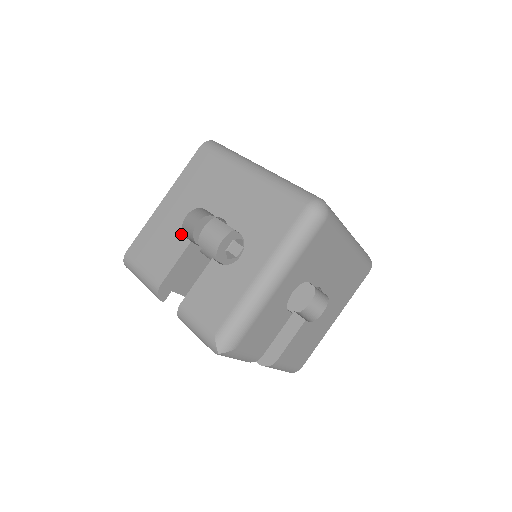
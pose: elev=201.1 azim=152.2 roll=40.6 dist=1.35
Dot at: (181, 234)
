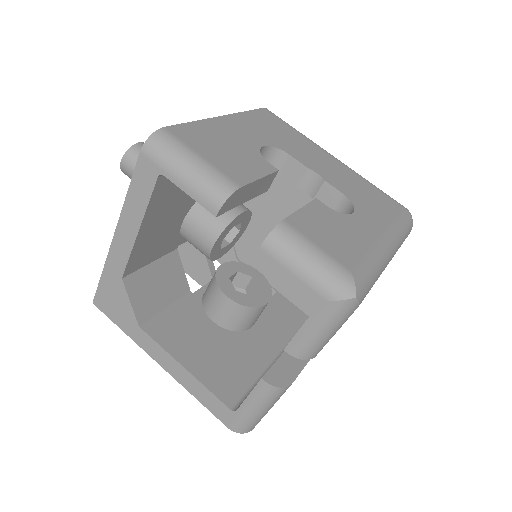
Dot at: (261, 157)
